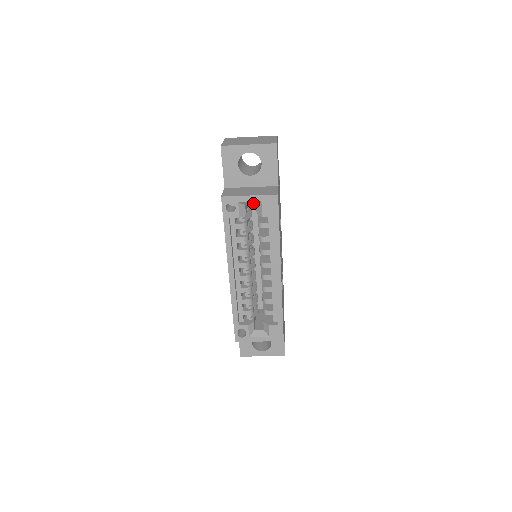
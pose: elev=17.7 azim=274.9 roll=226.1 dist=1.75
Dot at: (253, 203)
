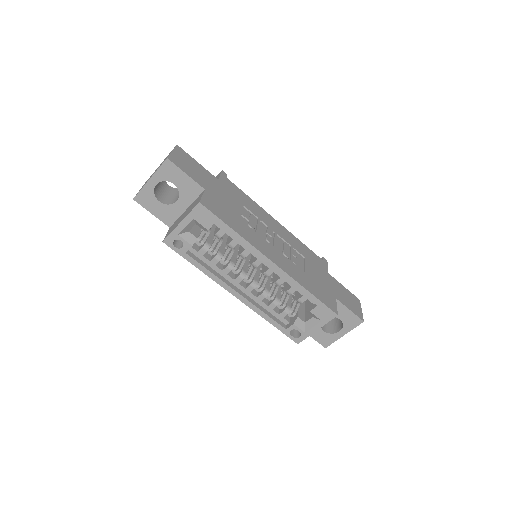
Dot at: (191, 225)
